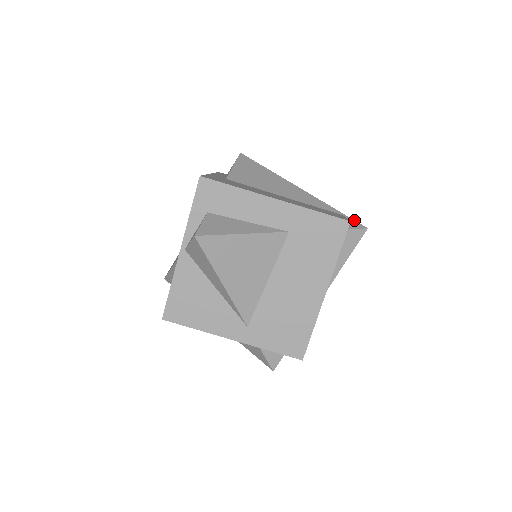
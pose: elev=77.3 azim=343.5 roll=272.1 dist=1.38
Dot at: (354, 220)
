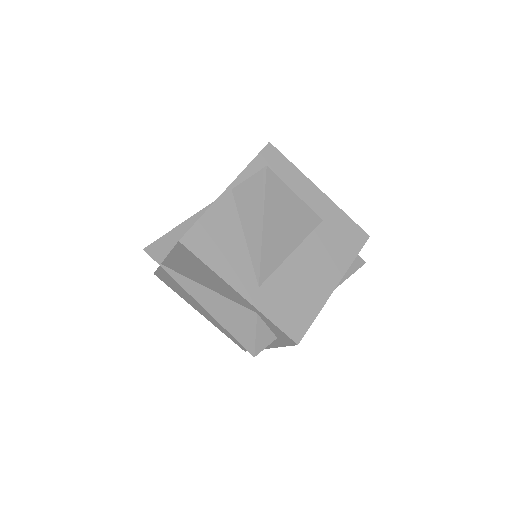
Dot at: occluded
